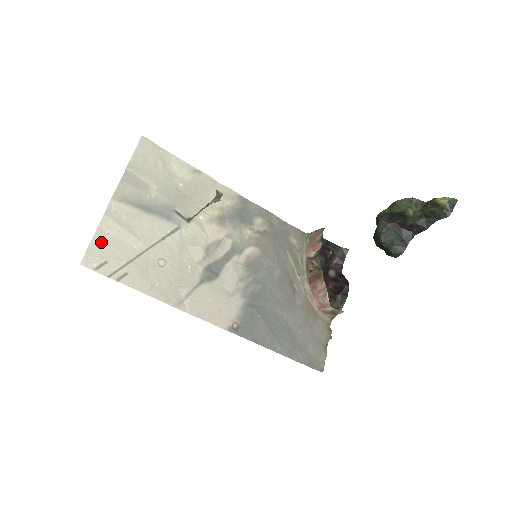
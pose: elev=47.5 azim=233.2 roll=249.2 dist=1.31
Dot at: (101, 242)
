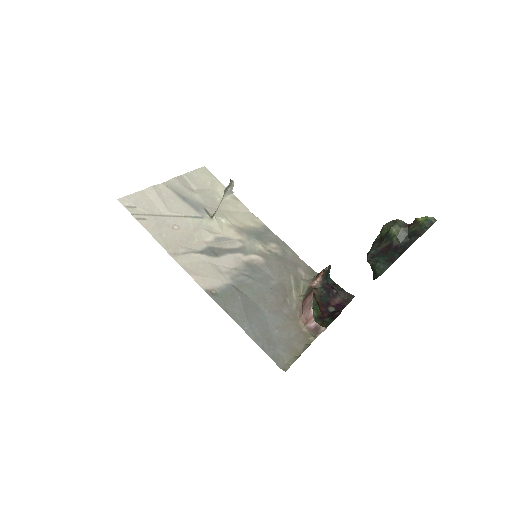
Dot at: (139, 197)
